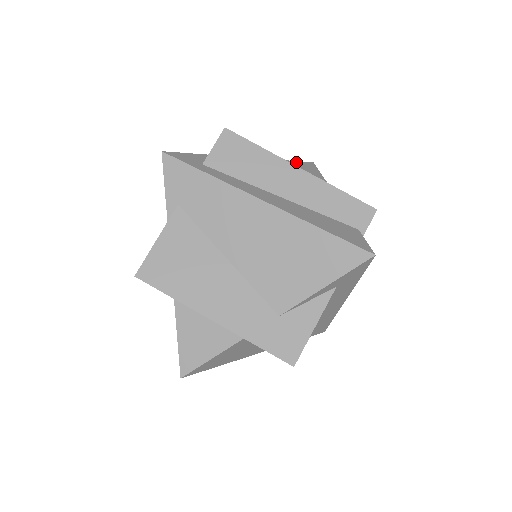
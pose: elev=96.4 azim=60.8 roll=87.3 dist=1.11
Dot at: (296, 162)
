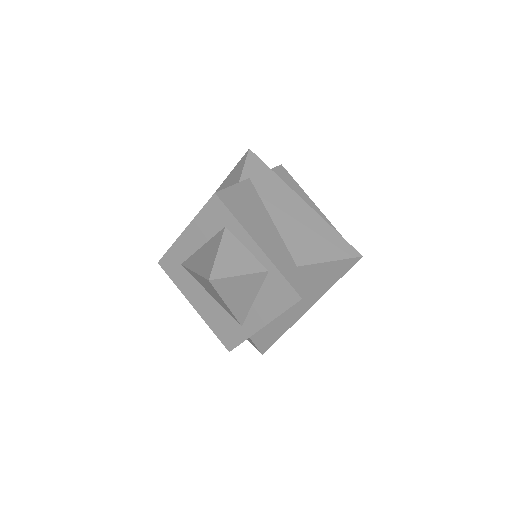
Dot at: occluded
